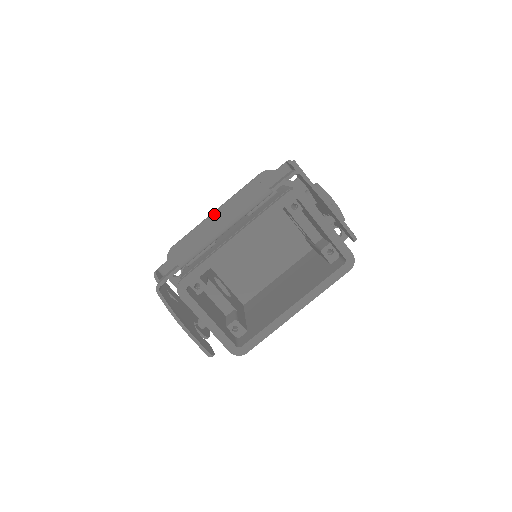
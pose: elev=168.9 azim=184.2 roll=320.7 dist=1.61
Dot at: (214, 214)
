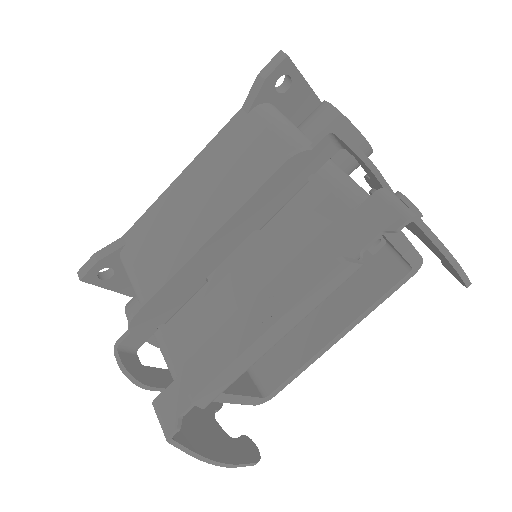
Dot at: (266, 333)
